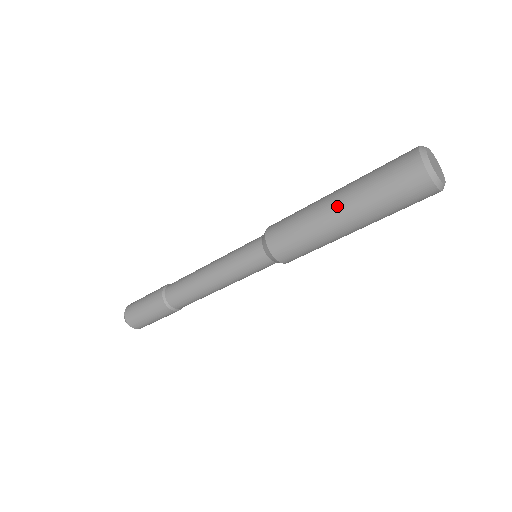
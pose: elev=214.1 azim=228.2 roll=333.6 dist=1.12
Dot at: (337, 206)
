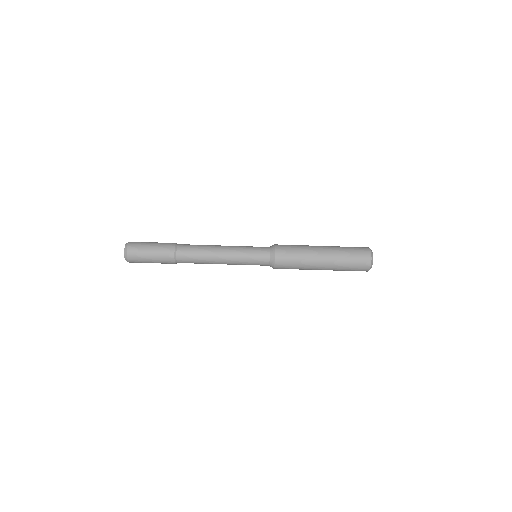
Dot at: (324, 265)
